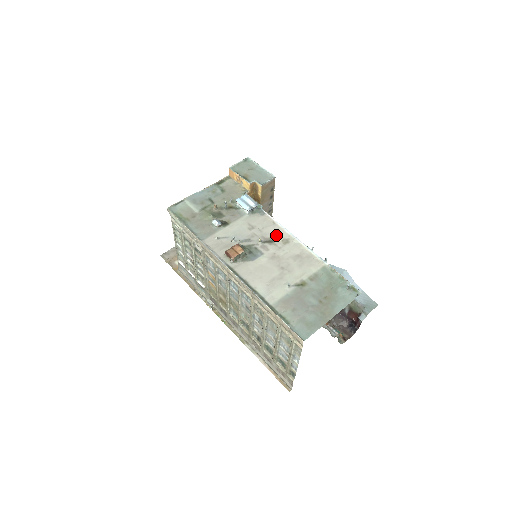
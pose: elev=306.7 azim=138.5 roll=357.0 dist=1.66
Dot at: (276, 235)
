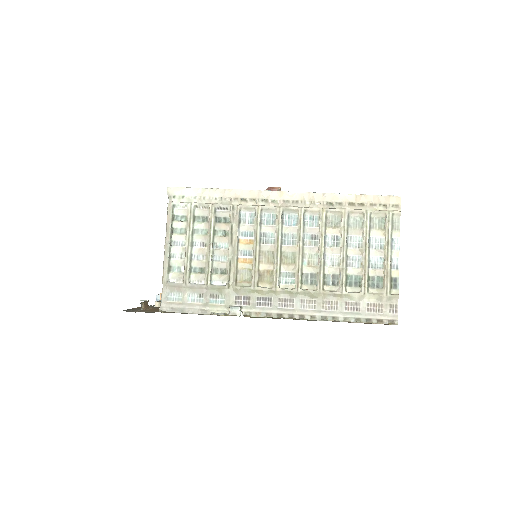
Dot at: occluded
